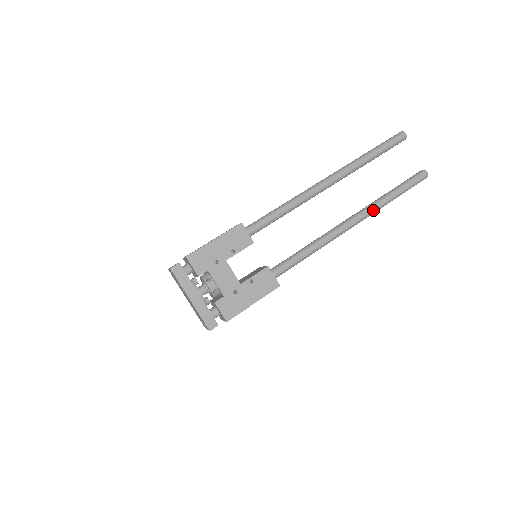
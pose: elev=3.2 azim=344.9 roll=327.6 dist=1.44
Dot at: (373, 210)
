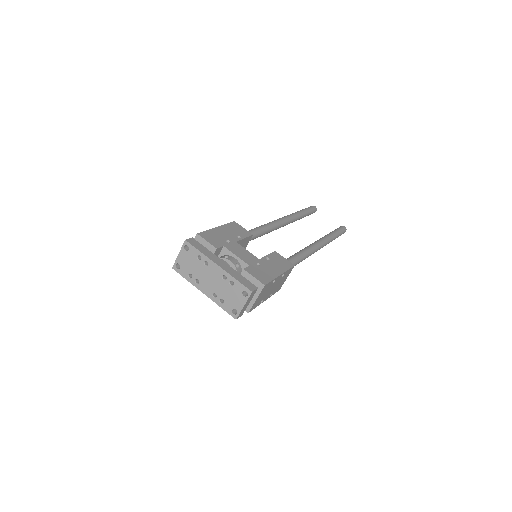
Dot at: (326, 239)
